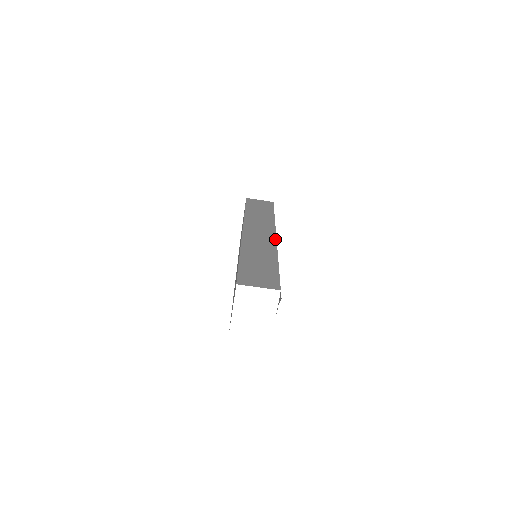
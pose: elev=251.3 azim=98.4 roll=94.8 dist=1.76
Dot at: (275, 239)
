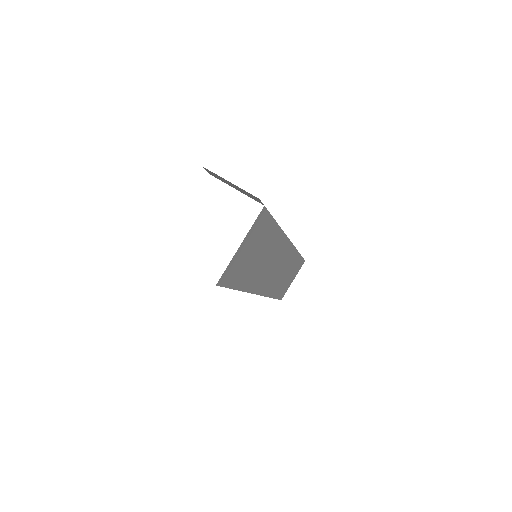
Dot at: occluded
